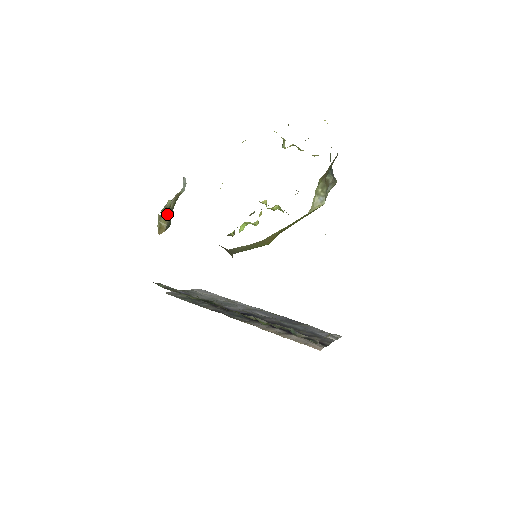
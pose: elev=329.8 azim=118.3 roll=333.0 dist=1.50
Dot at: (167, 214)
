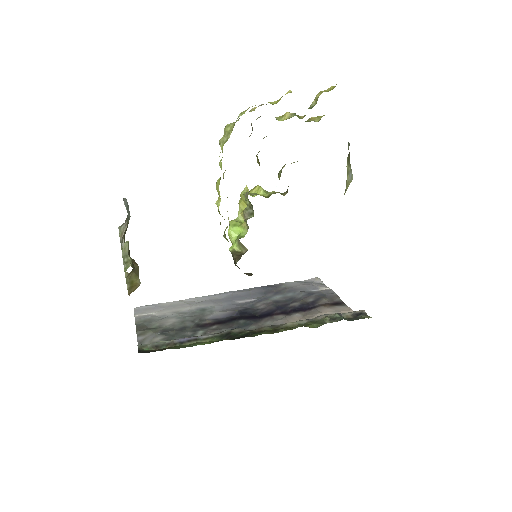
Dot at: (134, 264)
